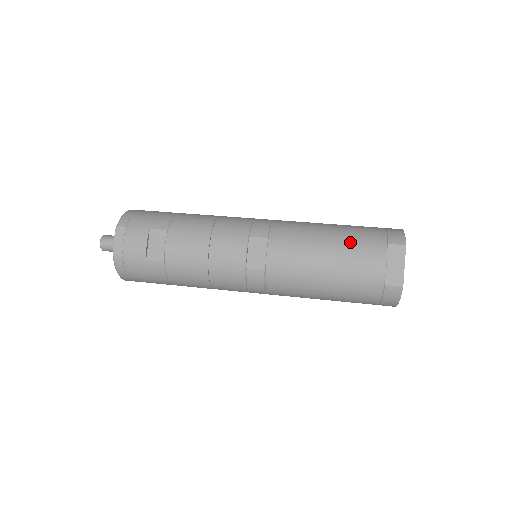
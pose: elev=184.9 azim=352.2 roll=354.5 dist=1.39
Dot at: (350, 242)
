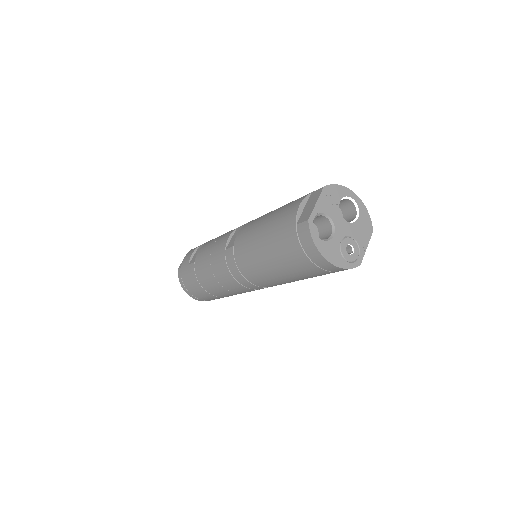
Dot at: (288, 203)
